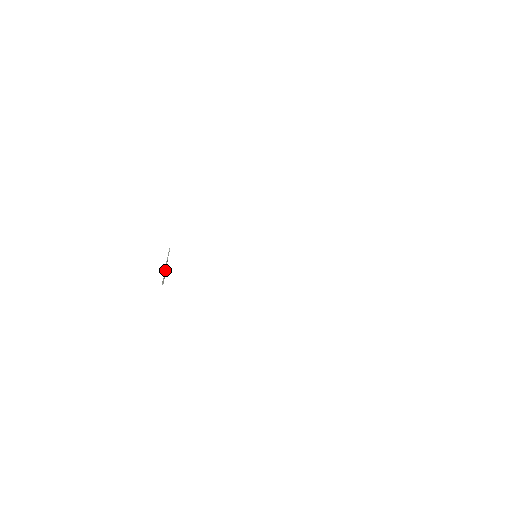
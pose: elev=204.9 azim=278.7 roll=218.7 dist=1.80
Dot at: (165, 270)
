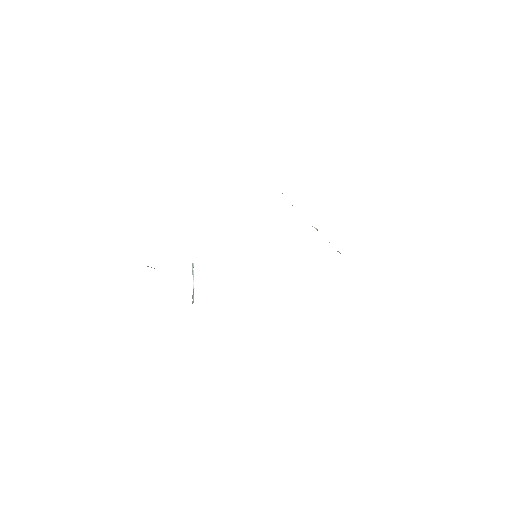
Dot at: (193, 279)
